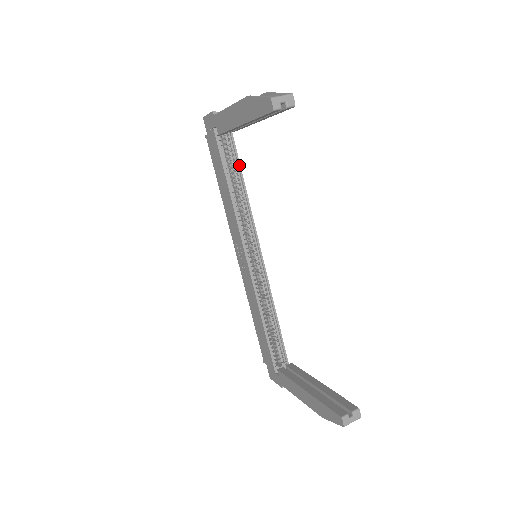
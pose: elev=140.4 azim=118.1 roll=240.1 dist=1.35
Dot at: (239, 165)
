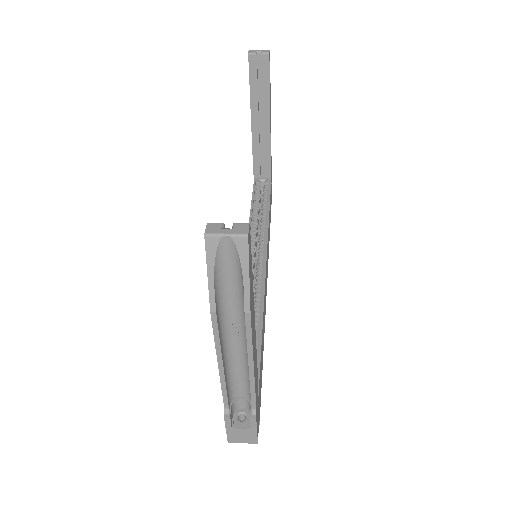
Dot at: (269, 199)
